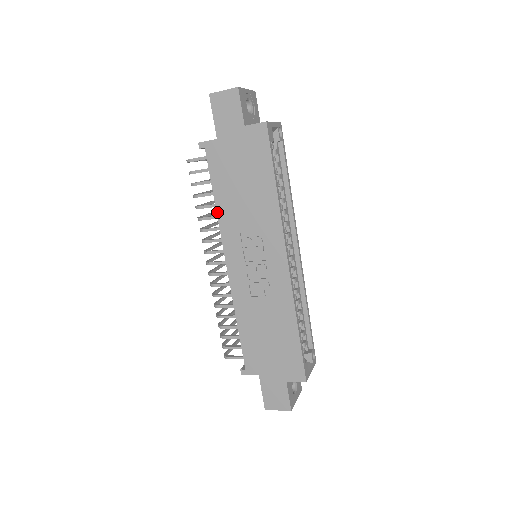
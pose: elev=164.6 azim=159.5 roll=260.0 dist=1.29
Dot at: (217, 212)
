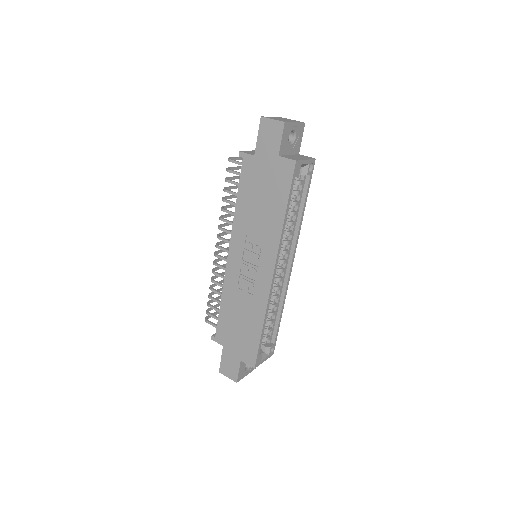
Dot at: (235, 212)
